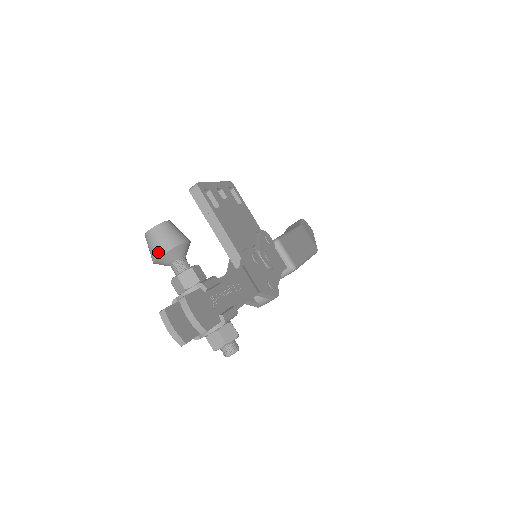
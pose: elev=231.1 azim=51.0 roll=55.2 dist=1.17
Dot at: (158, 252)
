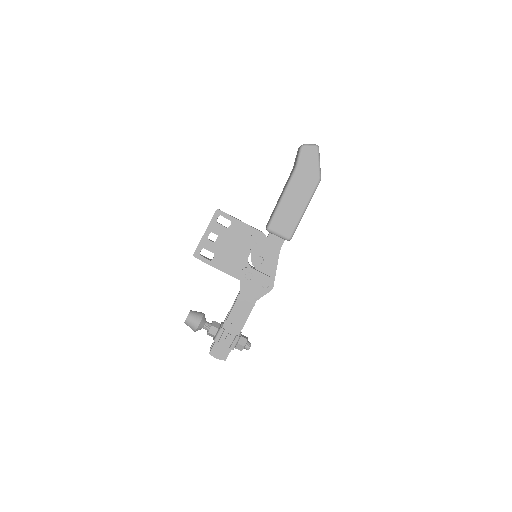
Dot at: (193, 330)
